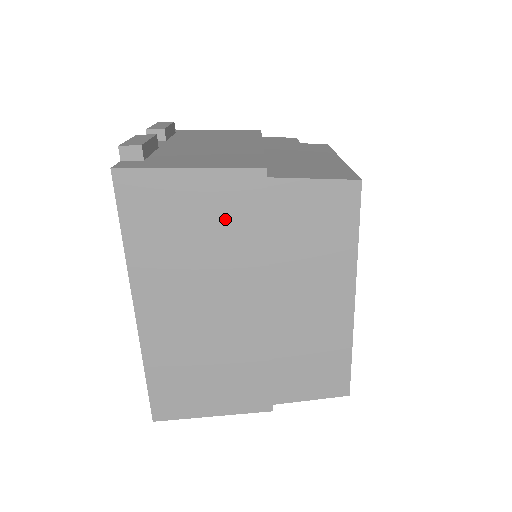
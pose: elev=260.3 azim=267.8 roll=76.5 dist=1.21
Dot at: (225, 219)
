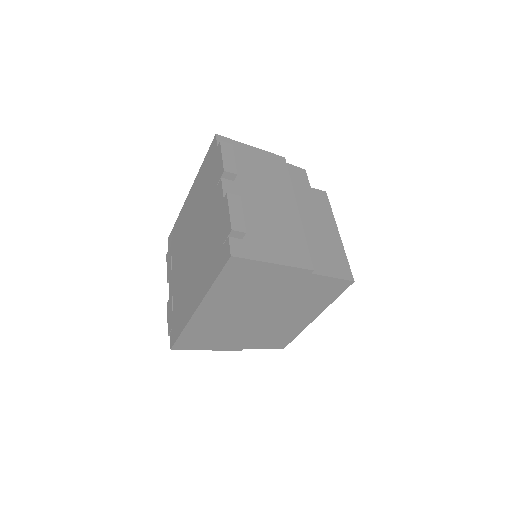
Dot at: (277, 284)
